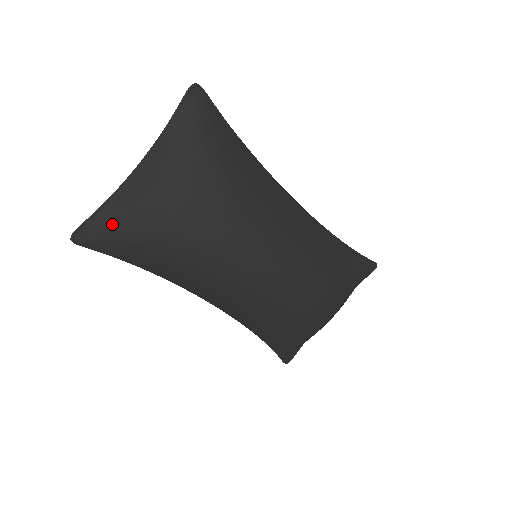
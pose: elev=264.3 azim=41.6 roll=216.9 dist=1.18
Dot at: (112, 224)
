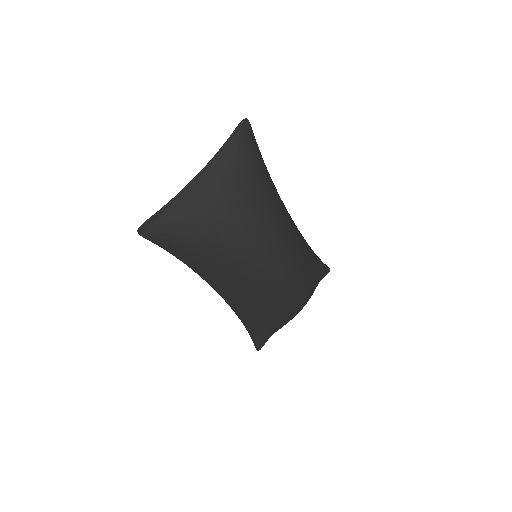
Dot at: (173, 220)
